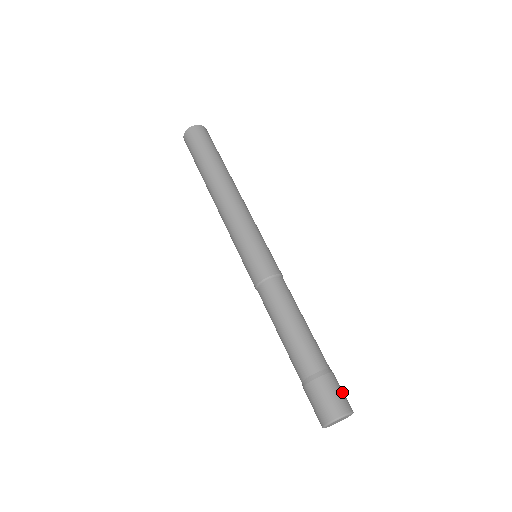
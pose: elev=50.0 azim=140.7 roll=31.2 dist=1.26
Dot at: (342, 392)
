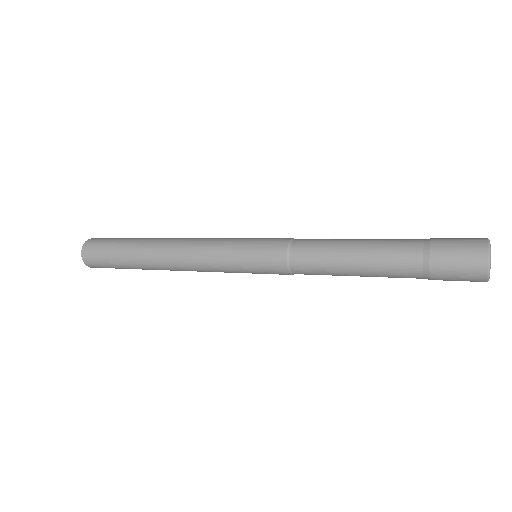
Dot at: (459, 241)
